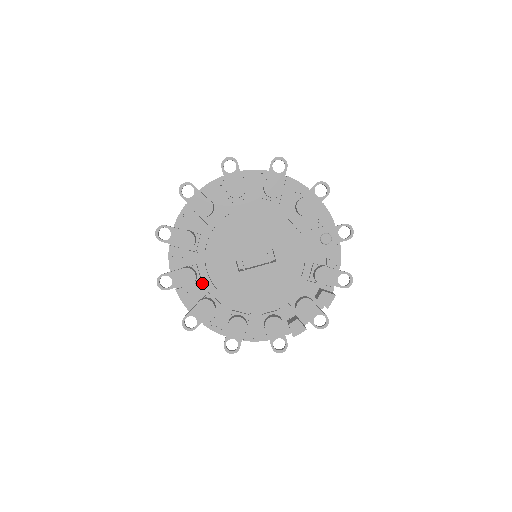
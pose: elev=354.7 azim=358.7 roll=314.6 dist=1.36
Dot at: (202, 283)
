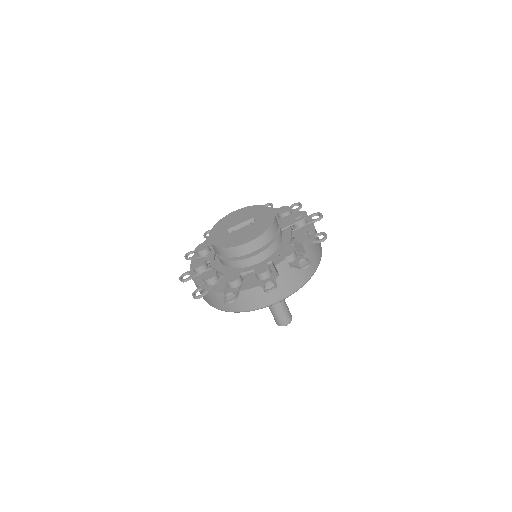
Dot at: occluded
